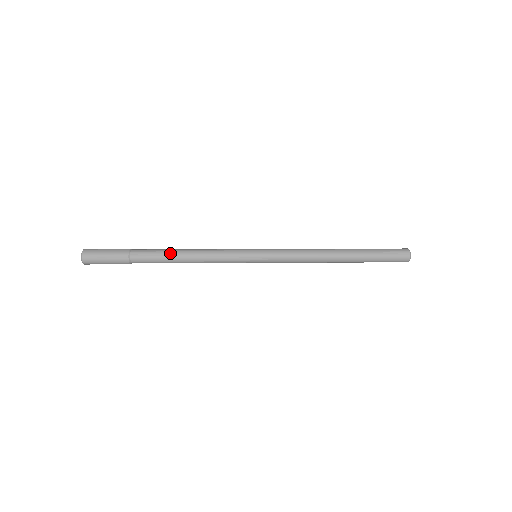
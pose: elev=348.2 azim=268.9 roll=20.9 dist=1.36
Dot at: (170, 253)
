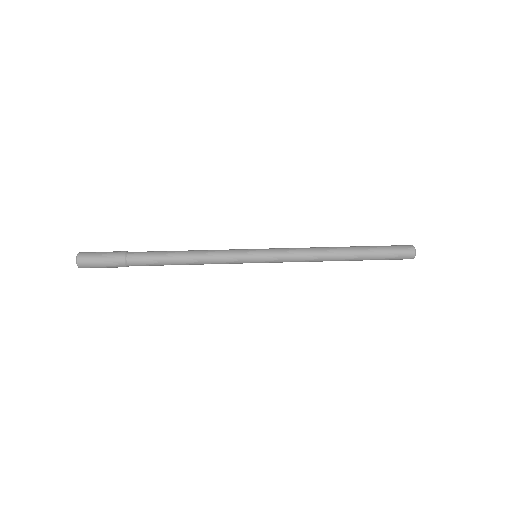
Dot at: (167, 261)
